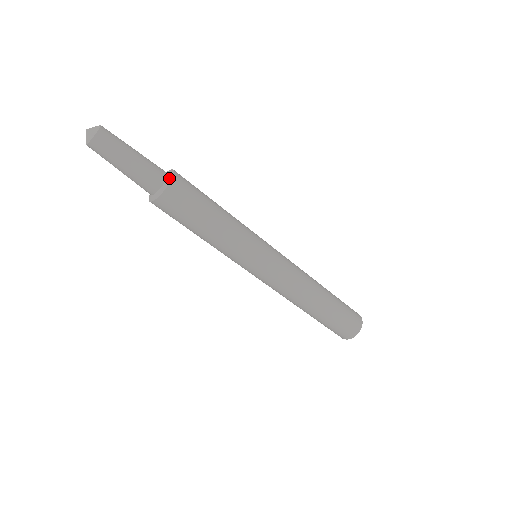
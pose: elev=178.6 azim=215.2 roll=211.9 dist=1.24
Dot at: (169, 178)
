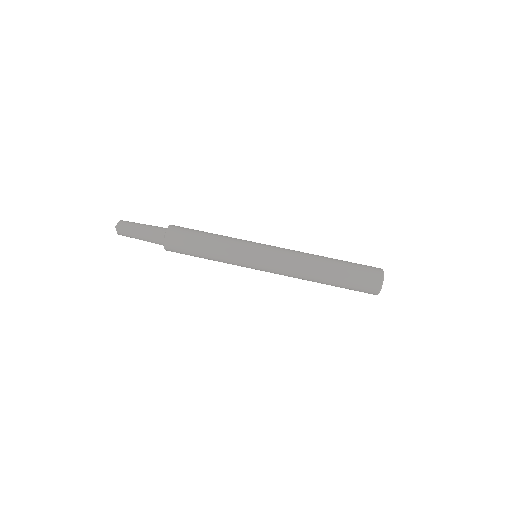
Dot at: (164, 238)
